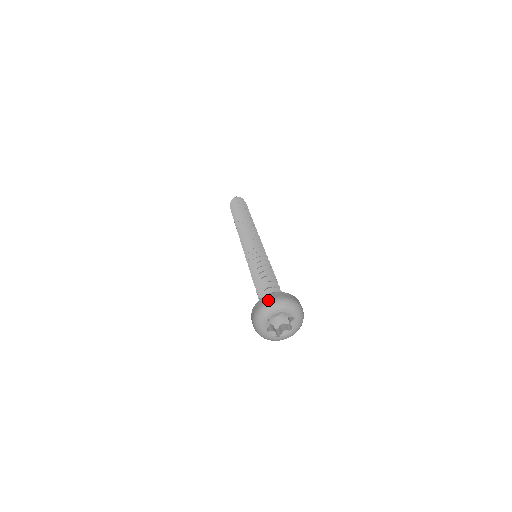
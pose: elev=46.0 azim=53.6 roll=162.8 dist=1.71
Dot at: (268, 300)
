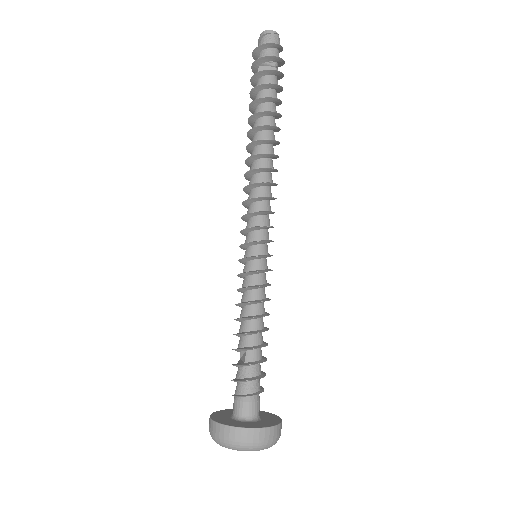
Dot at: (213, 434)
